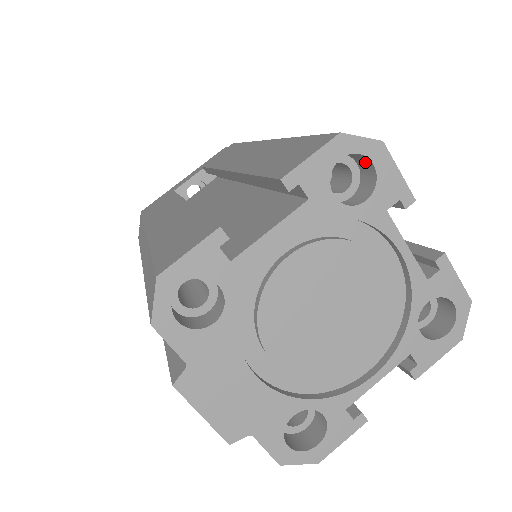
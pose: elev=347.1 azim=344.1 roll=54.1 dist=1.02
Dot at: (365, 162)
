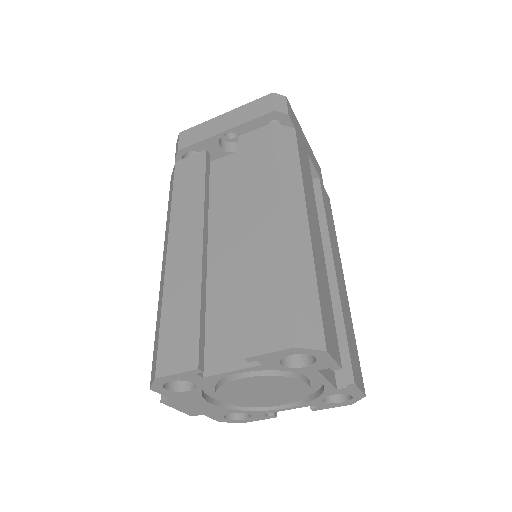
Dot at: occluded
